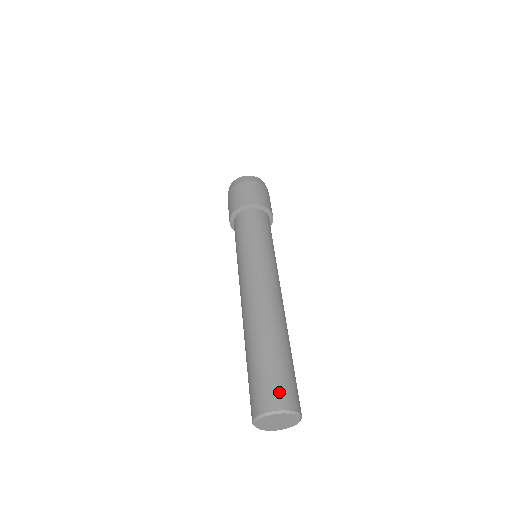
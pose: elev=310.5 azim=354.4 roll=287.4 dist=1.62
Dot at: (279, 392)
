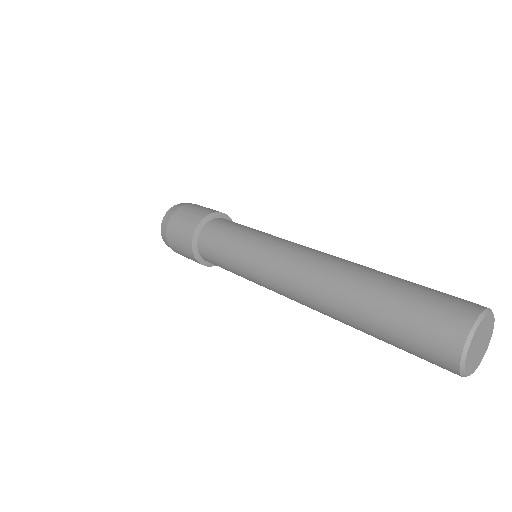
Dot at: (441, 323)
